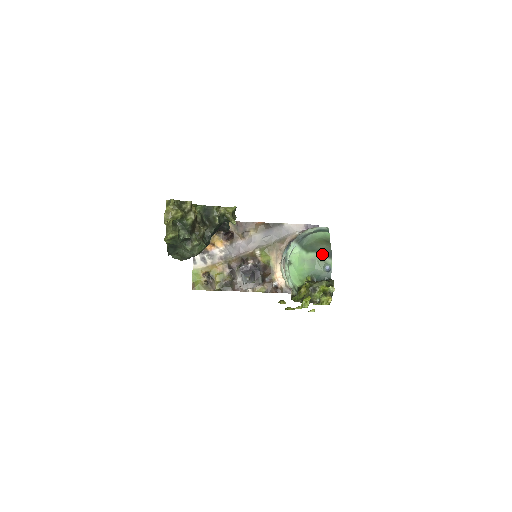
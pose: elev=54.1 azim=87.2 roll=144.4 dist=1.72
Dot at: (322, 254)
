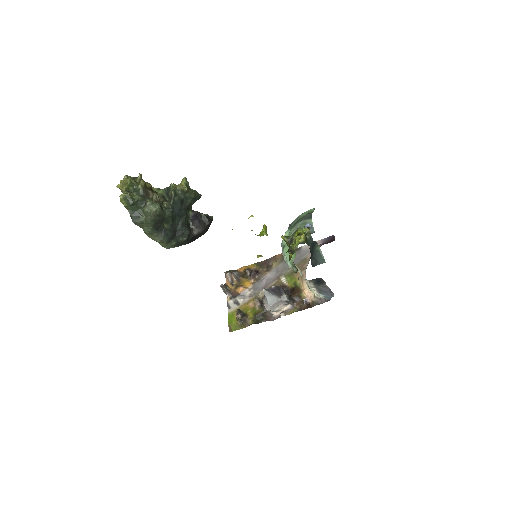
Dot at: (303, 220)
